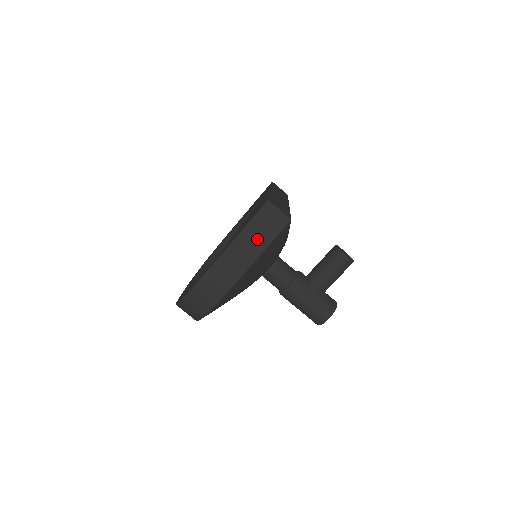
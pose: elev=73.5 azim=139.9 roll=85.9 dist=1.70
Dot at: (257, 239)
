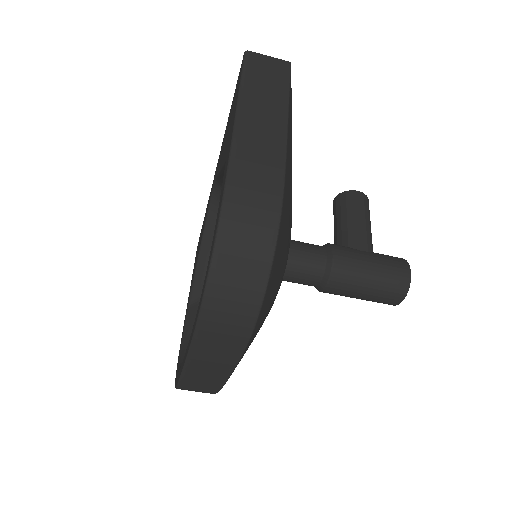
Dot at: (268, 92)
